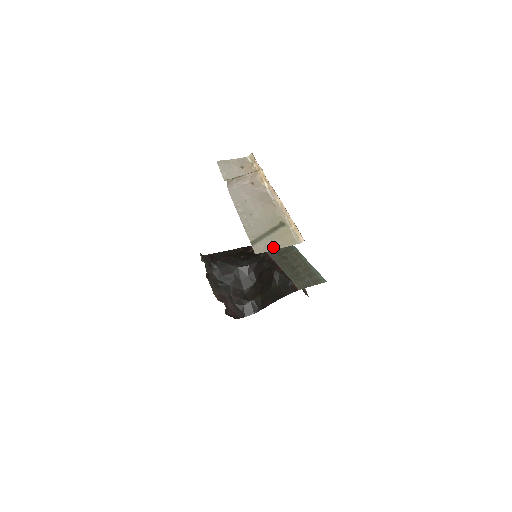
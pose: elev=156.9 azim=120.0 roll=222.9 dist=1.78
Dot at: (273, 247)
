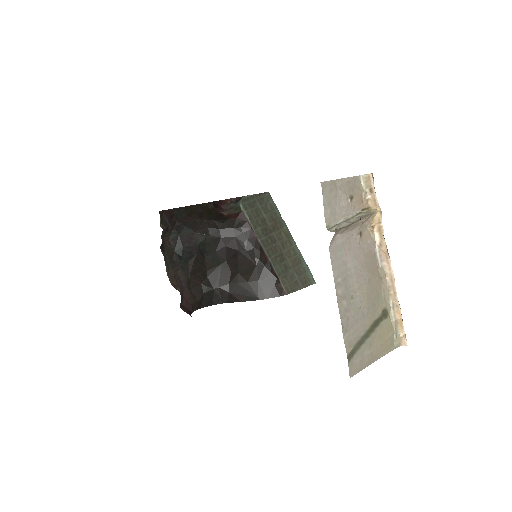
Dot at: (370, 359)
